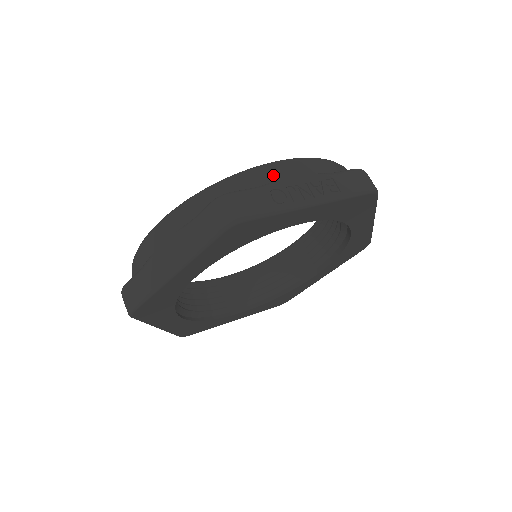
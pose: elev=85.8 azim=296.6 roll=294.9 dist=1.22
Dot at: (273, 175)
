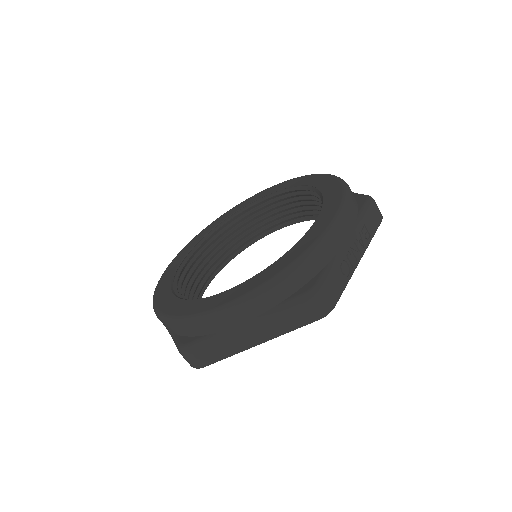
Dot at: (336, 246)
